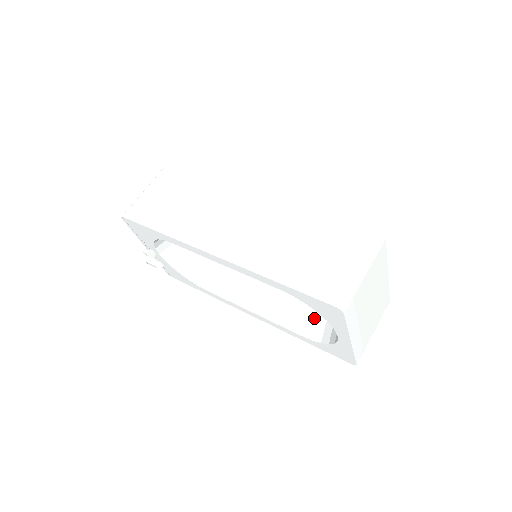
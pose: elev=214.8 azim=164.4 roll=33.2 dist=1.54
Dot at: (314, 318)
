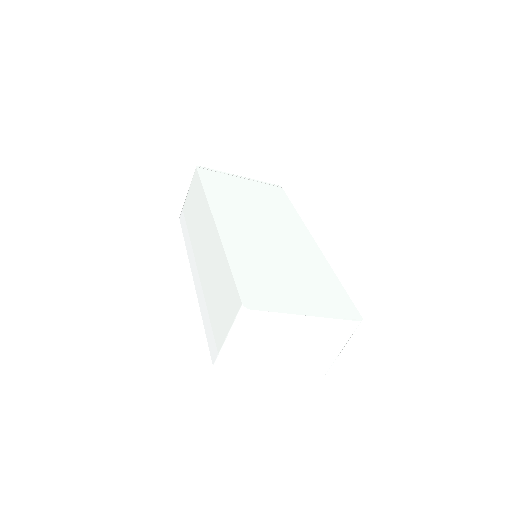
Dot at: occluded
